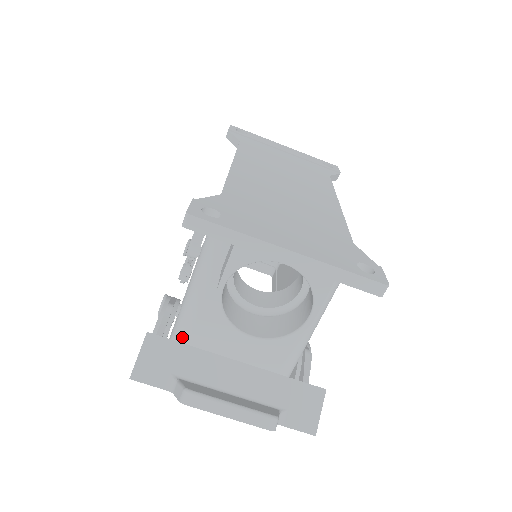
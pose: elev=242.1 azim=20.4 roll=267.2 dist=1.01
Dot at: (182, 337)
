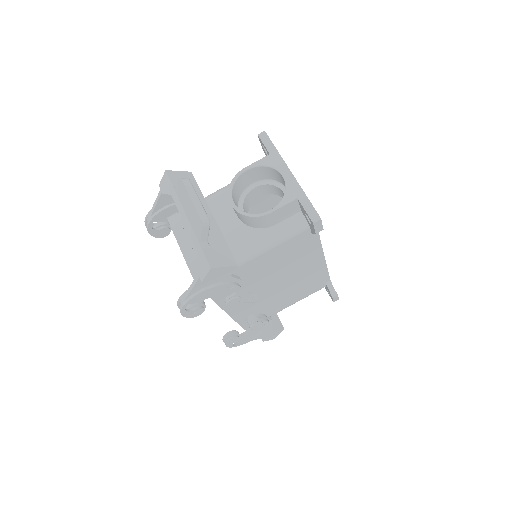
Dot at: occluded
